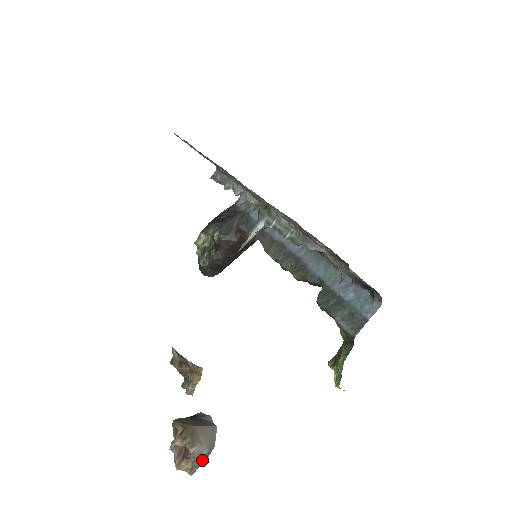
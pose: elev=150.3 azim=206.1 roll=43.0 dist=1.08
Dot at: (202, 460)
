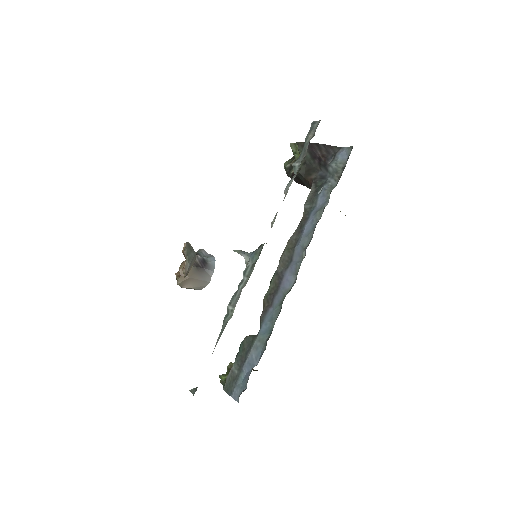
Dot at: occluded
